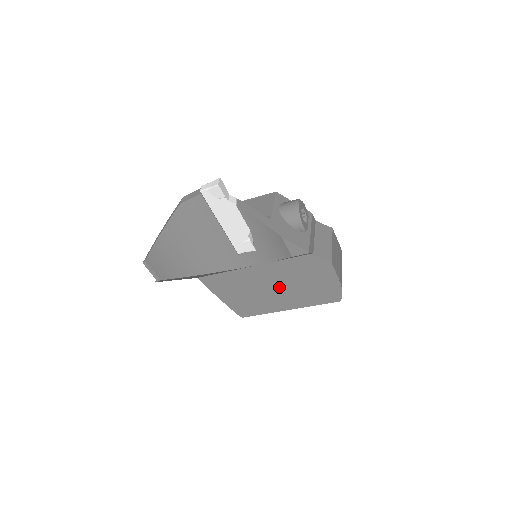
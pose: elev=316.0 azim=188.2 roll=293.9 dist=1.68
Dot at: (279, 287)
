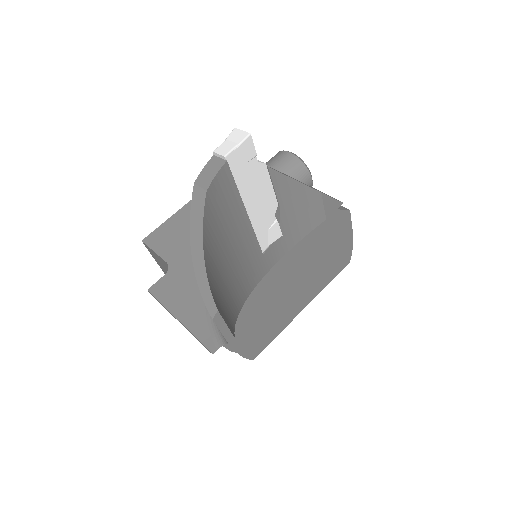
Dot at: (298, 281)
